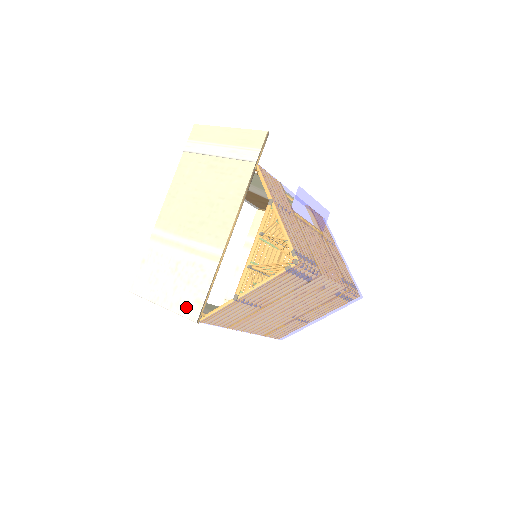
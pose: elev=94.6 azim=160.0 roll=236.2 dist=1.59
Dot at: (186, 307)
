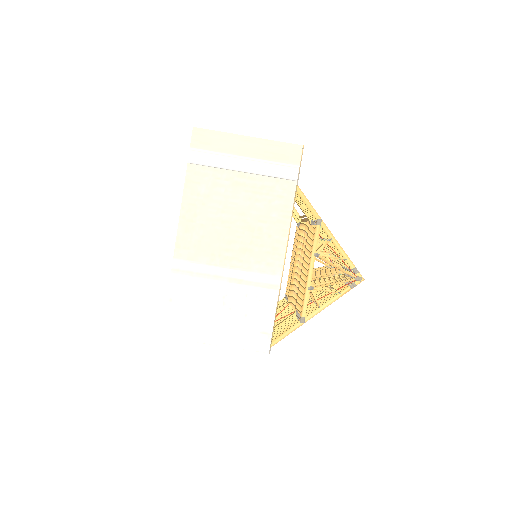
Dot at: (251, 341)
